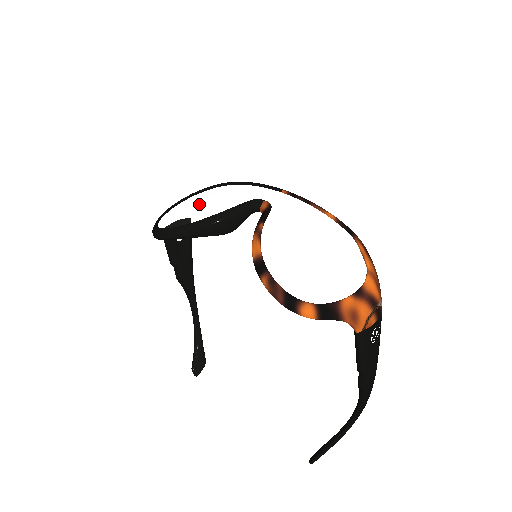
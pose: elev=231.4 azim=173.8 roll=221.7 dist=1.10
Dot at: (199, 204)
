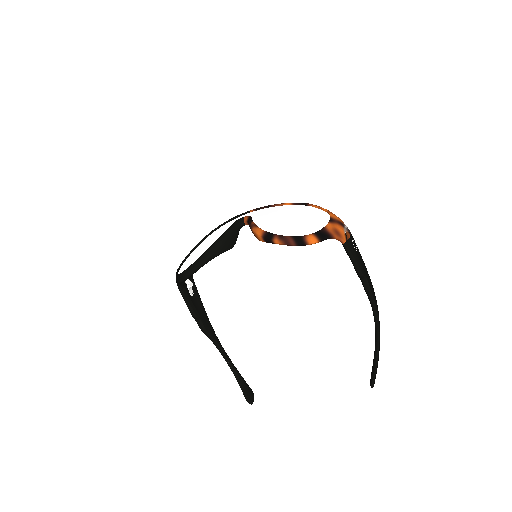
Dot at: (201, 246)
